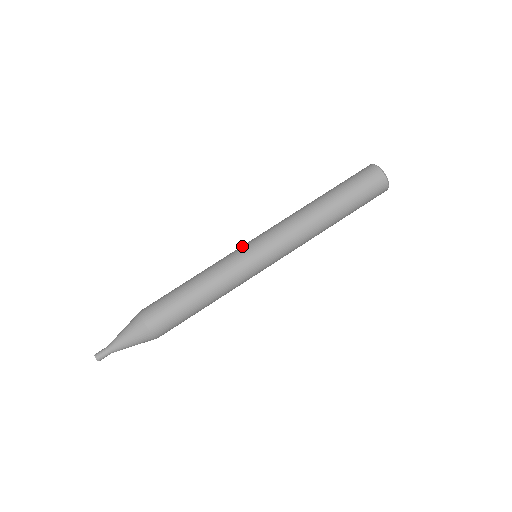
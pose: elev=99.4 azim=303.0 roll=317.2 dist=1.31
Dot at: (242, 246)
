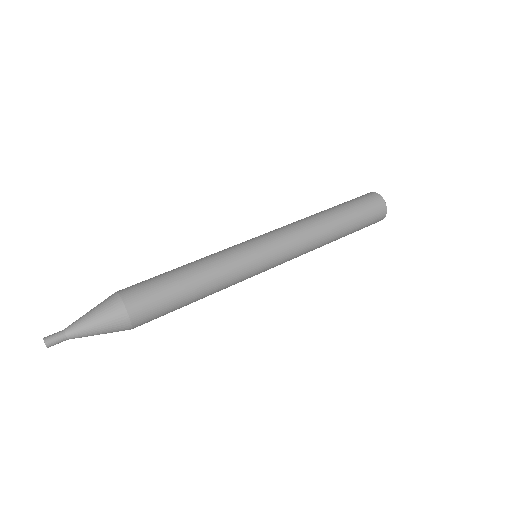
Dot at: (242, 242)
